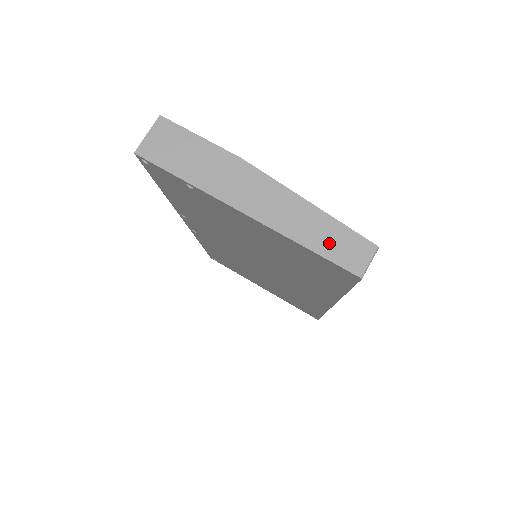
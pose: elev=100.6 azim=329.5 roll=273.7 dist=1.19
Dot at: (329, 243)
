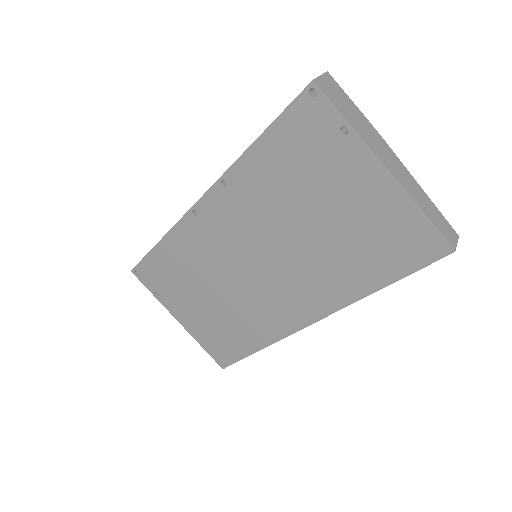
Dot at: (436, 218)
